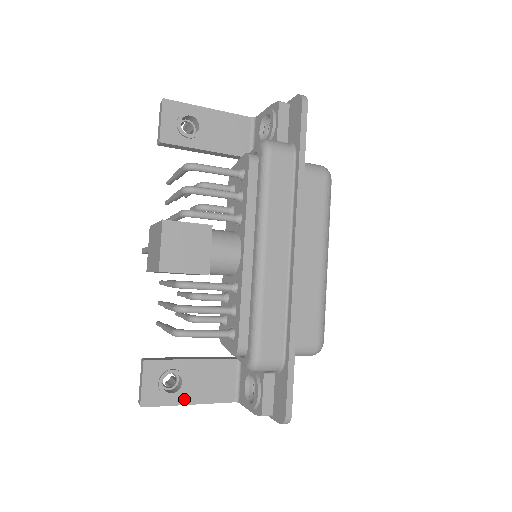
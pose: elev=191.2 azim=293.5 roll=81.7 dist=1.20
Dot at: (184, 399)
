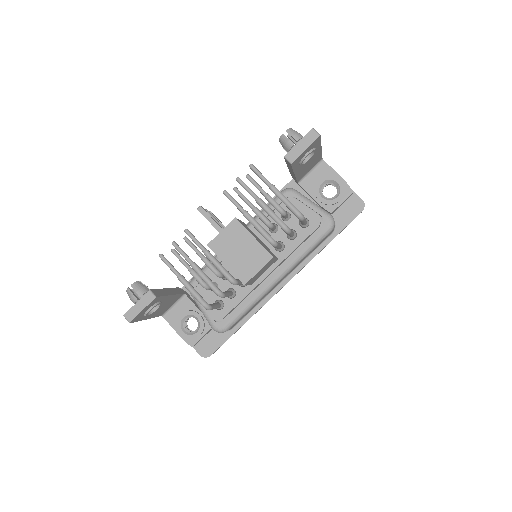
Dot at: (148, 317)
